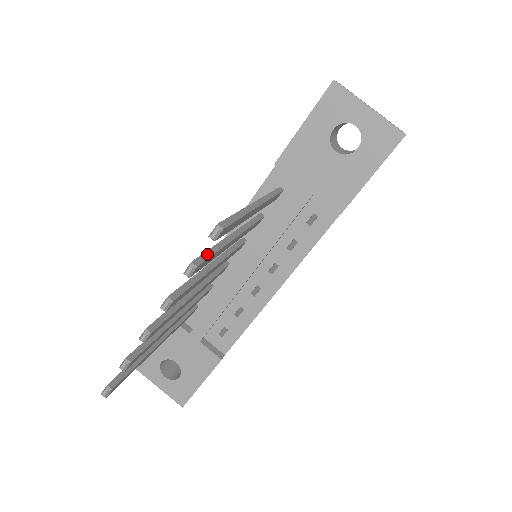
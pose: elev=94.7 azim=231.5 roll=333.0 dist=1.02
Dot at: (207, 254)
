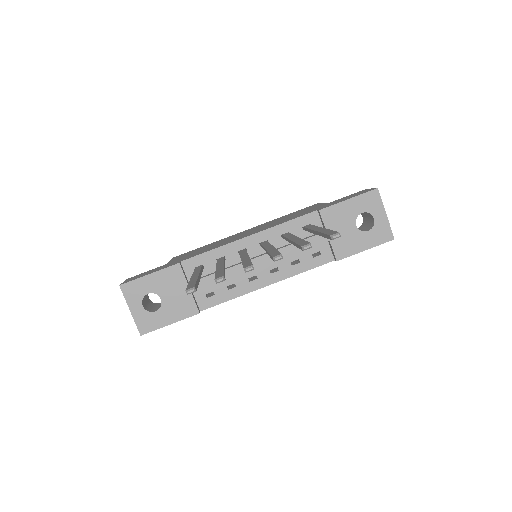
Dot at: occluded
